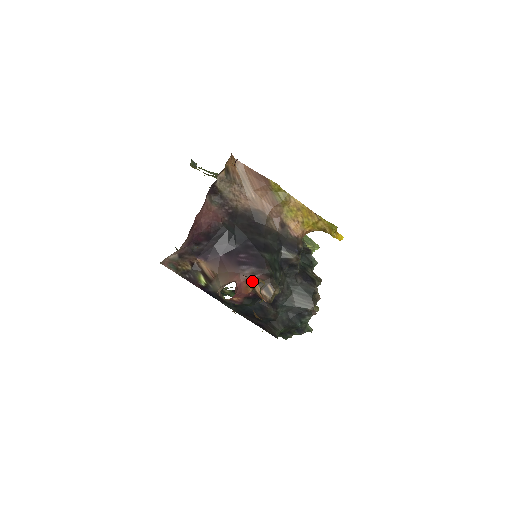
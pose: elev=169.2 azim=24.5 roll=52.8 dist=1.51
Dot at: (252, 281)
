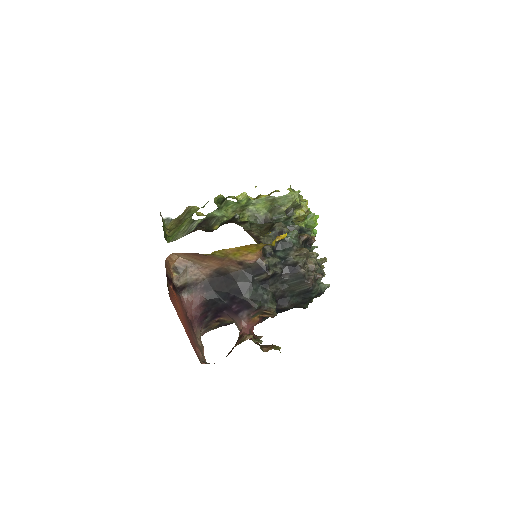
Dot at: (252, 318)
